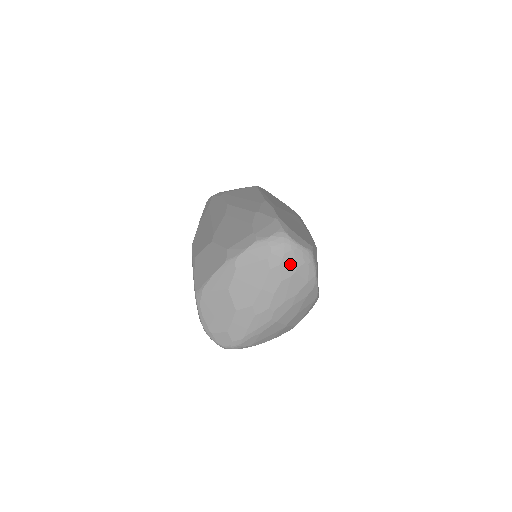
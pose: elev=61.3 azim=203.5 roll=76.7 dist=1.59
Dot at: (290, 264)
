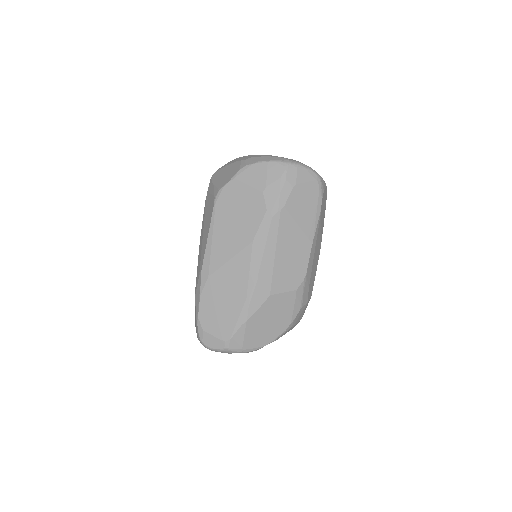
Dot at: occluded
